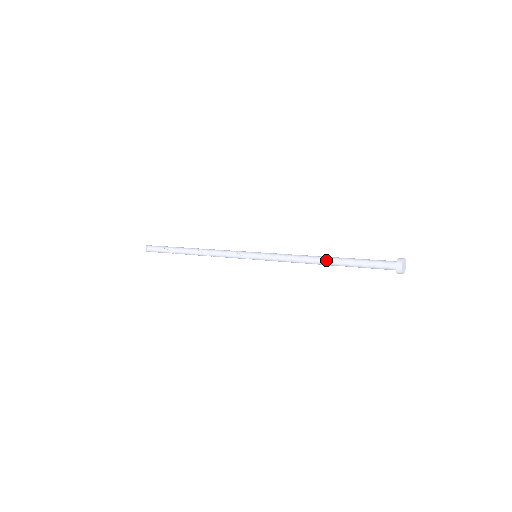
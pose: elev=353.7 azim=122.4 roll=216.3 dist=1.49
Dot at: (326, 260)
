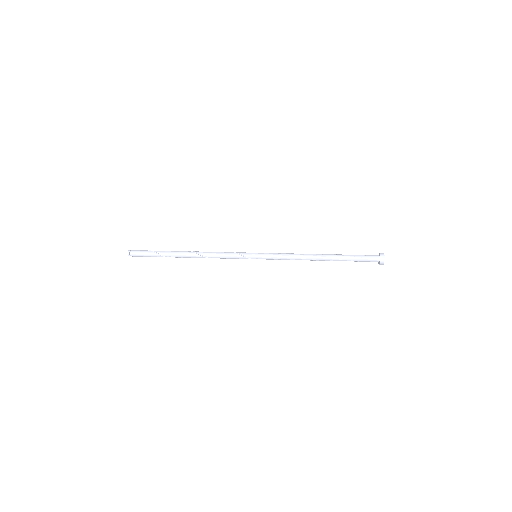
Dot at: (323, 256)
